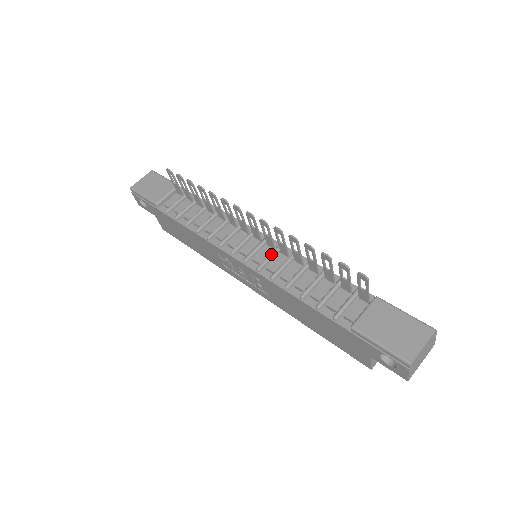
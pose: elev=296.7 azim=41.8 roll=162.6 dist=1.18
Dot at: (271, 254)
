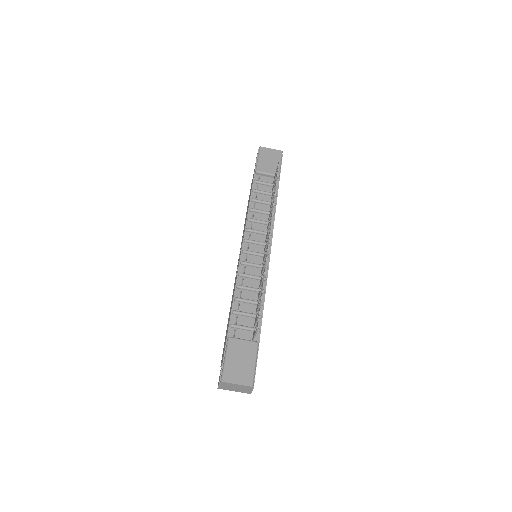
Dot at: (256, 264)
